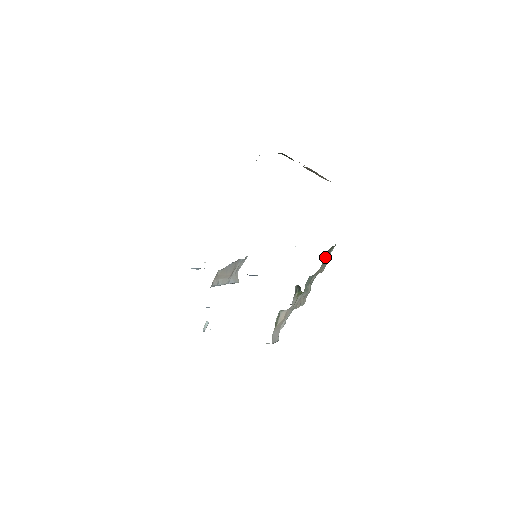
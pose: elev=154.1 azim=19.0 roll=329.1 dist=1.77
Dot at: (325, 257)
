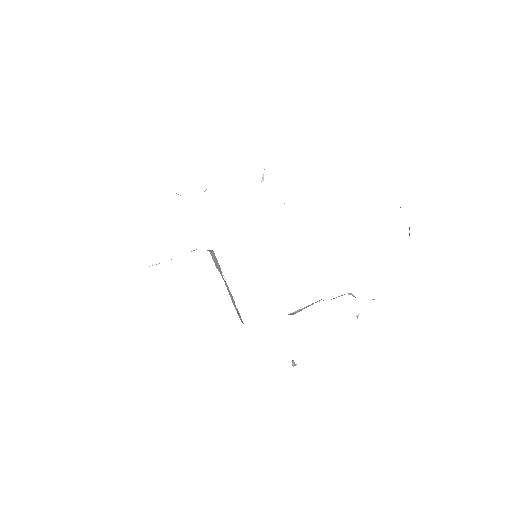
Dot at: occluded
